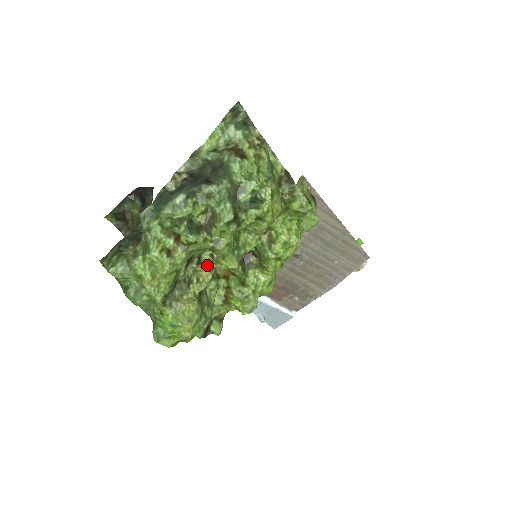
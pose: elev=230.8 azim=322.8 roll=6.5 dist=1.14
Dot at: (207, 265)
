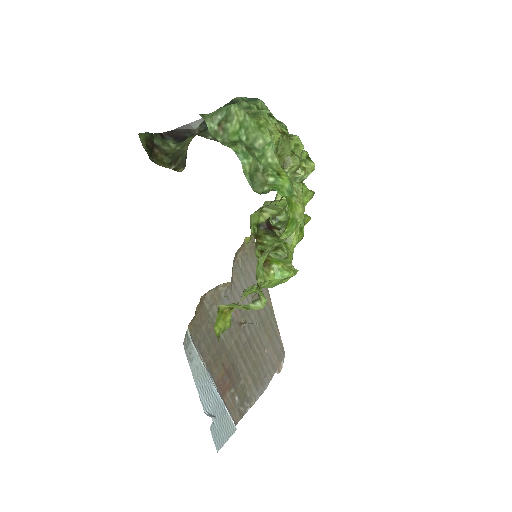
Dot at: occluded
